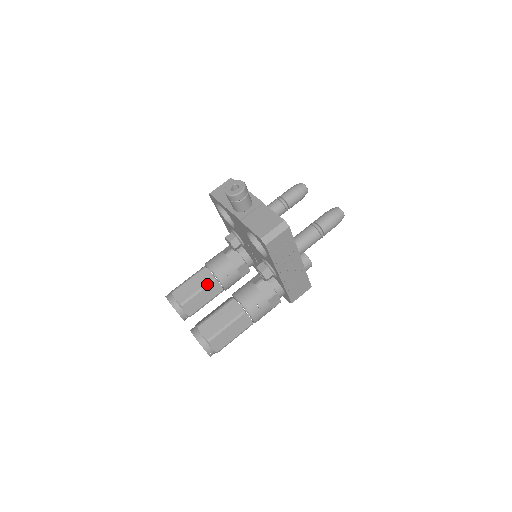
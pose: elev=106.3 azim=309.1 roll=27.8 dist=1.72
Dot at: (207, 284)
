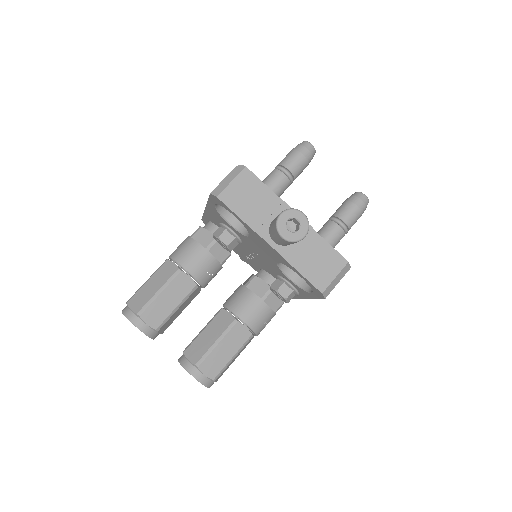
Dot at: (188, 295)
